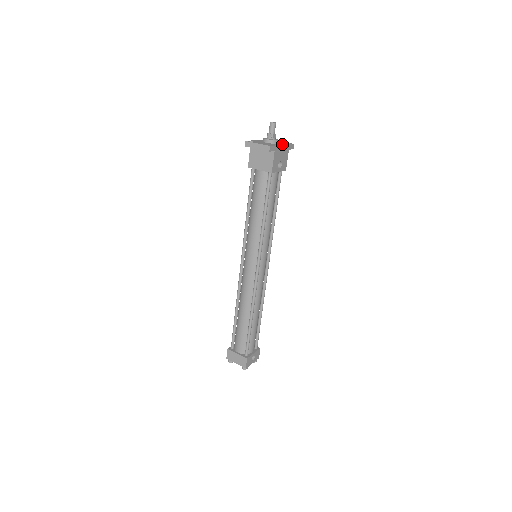
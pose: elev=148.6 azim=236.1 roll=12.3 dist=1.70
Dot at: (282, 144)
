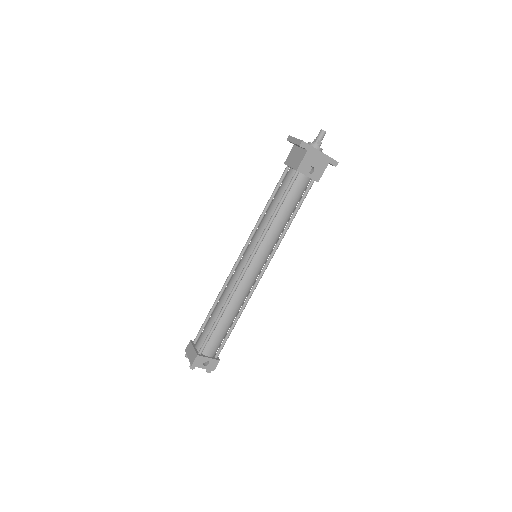
Dot at: (322, 152)
